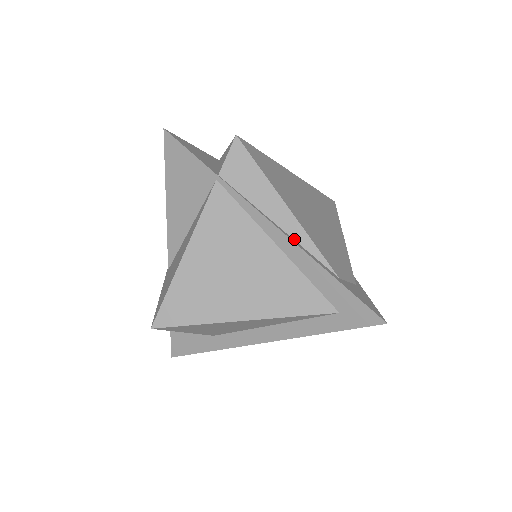
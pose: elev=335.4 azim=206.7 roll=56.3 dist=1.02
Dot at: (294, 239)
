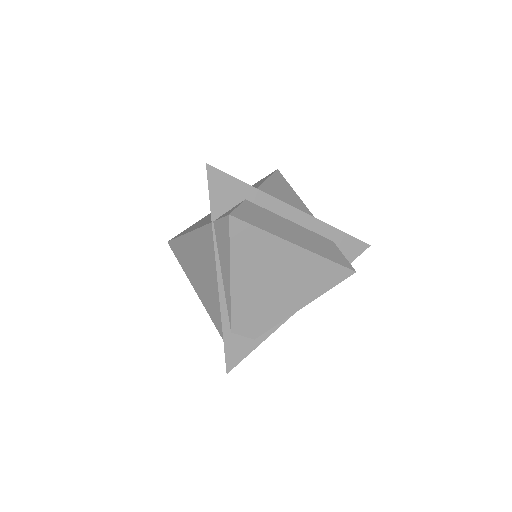
Dot at: (225, 293)
